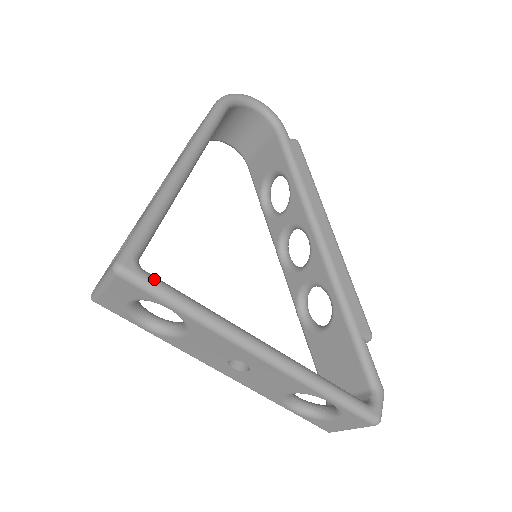
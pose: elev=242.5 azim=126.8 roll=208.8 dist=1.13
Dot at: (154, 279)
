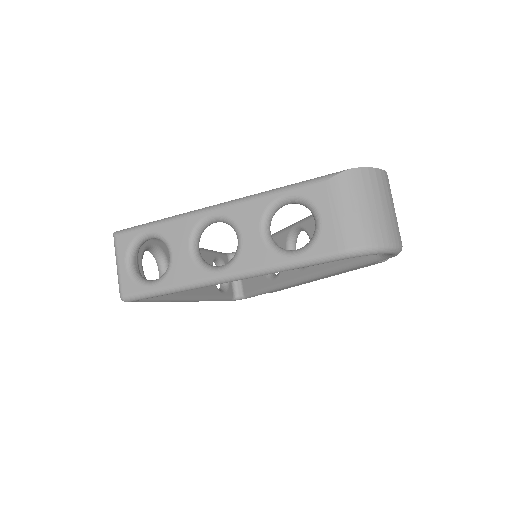
Dot at: (144, 301)
